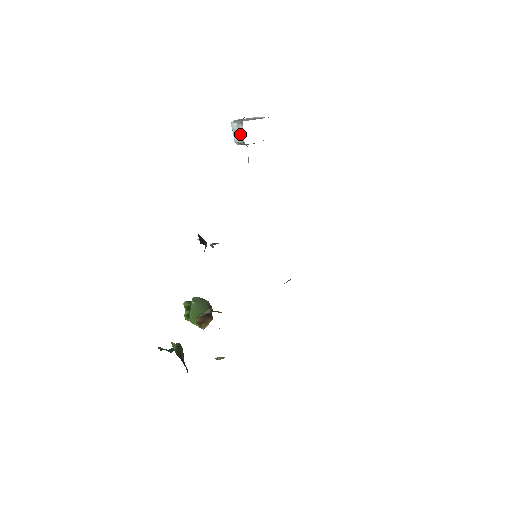
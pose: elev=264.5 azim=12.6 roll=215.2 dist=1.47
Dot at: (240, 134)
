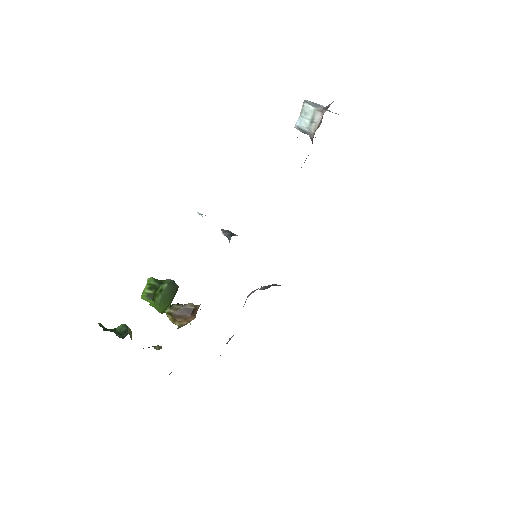
Dot at: (313, 122)
